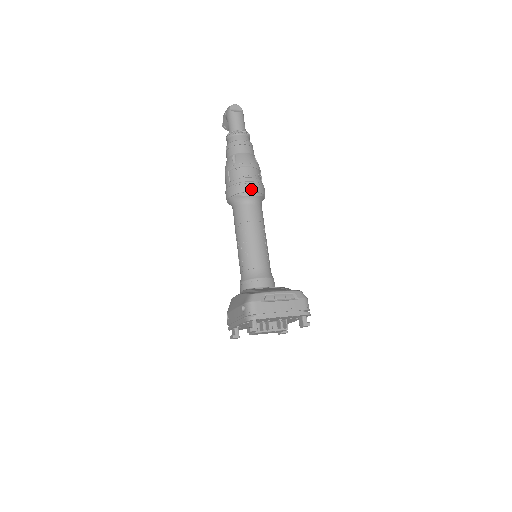
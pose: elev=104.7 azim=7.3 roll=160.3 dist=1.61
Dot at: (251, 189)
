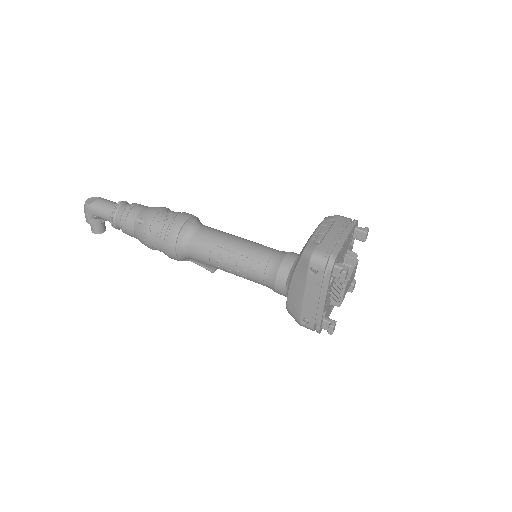
Dot at: (184, 219)
